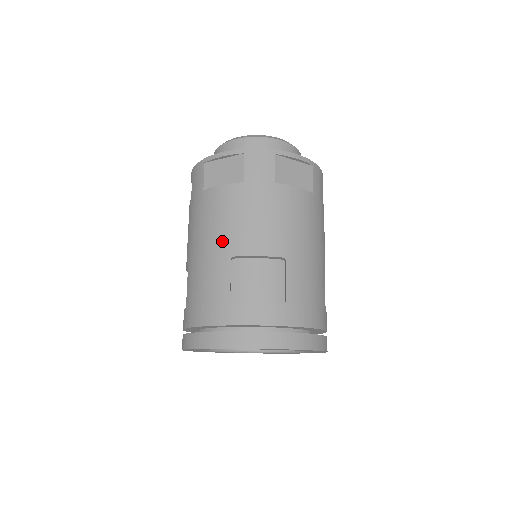
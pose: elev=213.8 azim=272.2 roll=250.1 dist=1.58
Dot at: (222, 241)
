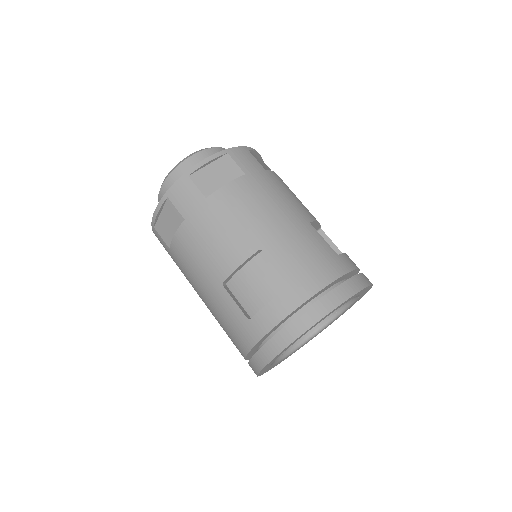
Dot at: (207, 278)
